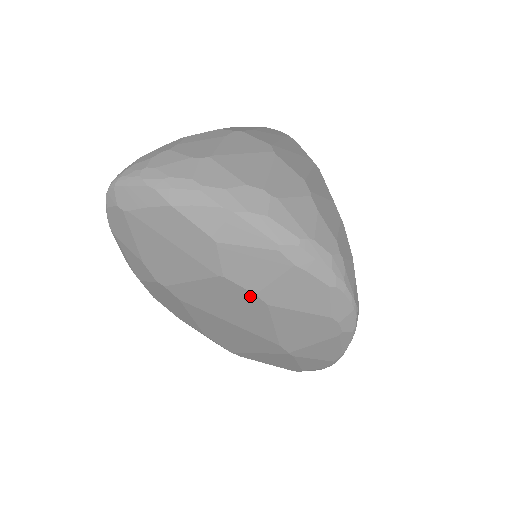
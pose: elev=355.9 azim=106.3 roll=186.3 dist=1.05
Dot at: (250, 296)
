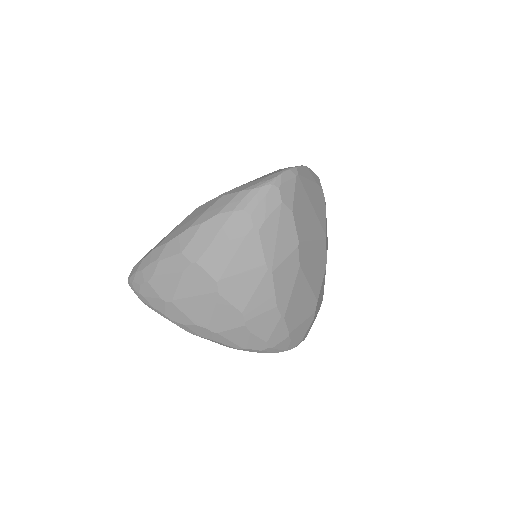
Dot at: occluded
